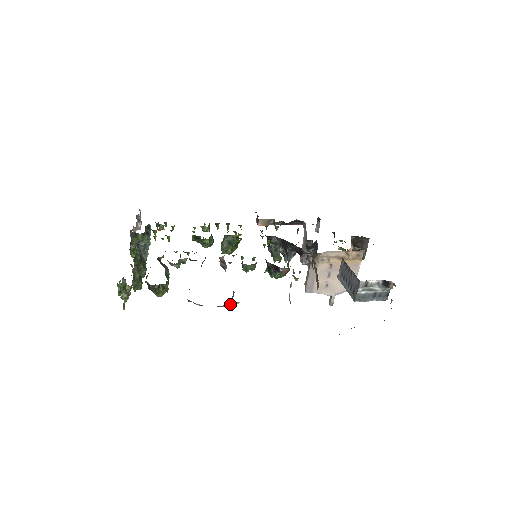
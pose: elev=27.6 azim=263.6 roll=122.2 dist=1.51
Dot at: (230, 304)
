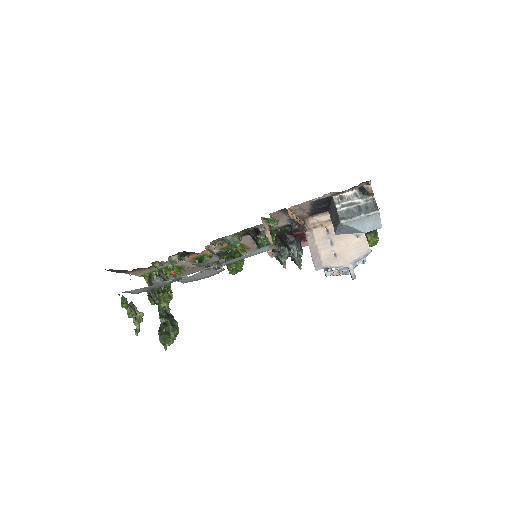
Dot at: (214, 269)
